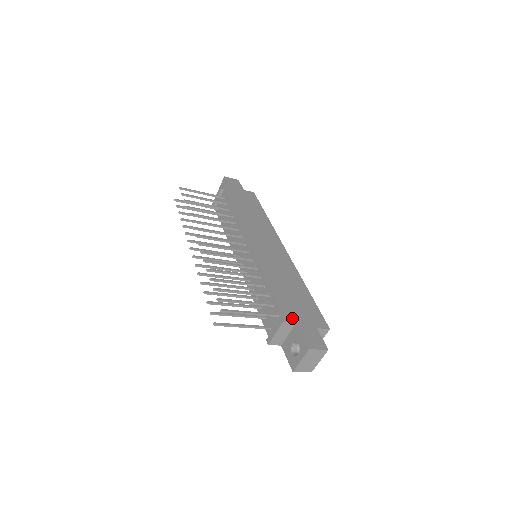
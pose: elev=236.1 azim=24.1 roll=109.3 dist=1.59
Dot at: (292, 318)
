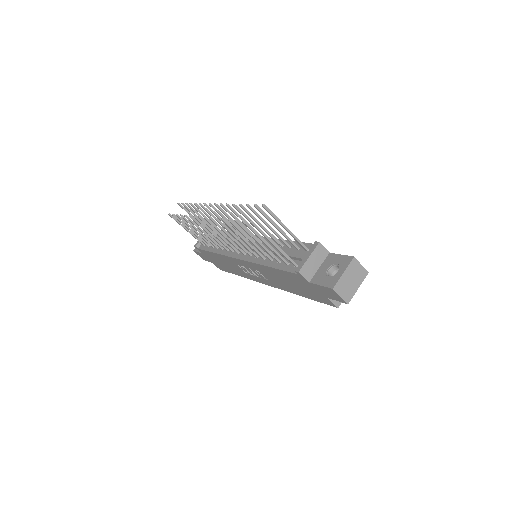
Dot at: occluded
